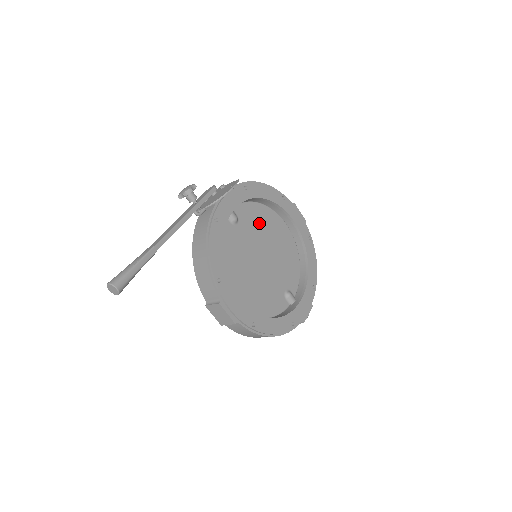
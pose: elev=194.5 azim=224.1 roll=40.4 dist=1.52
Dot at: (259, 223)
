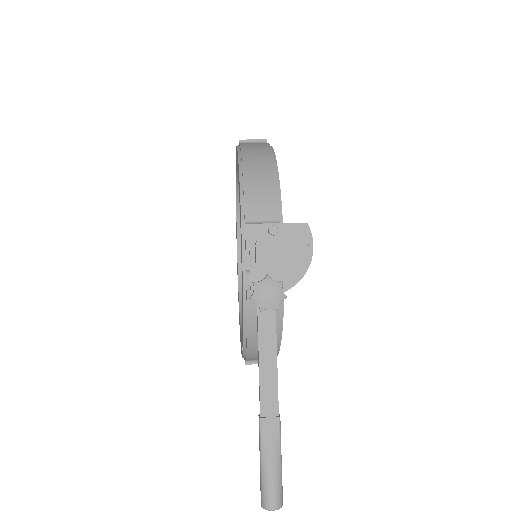
Dot at: occluded
